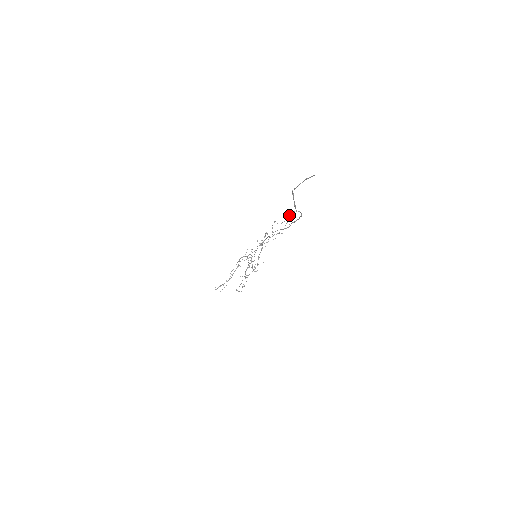
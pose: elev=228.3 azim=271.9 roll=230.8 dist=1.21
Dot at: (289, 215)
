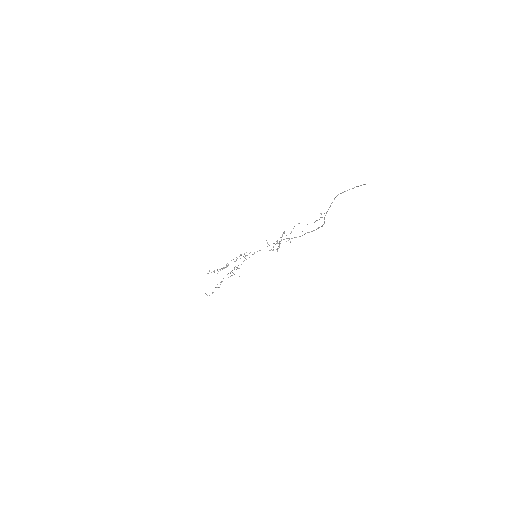
Dot at: occluded
